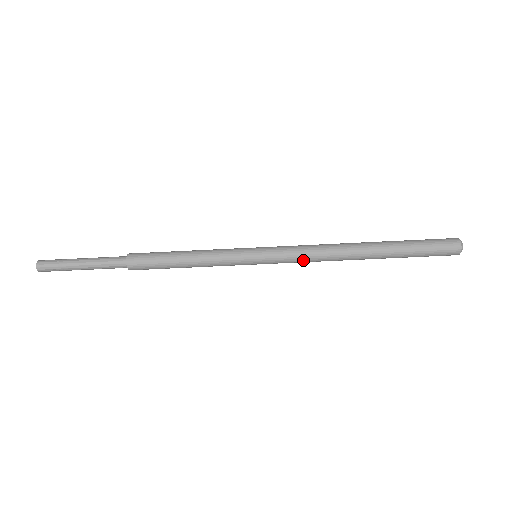
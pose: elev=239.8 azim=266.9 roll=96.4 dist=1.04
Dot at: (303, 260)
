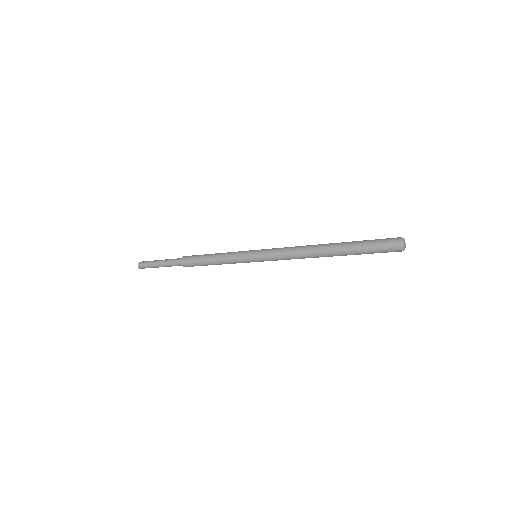
Dot at: occluded
